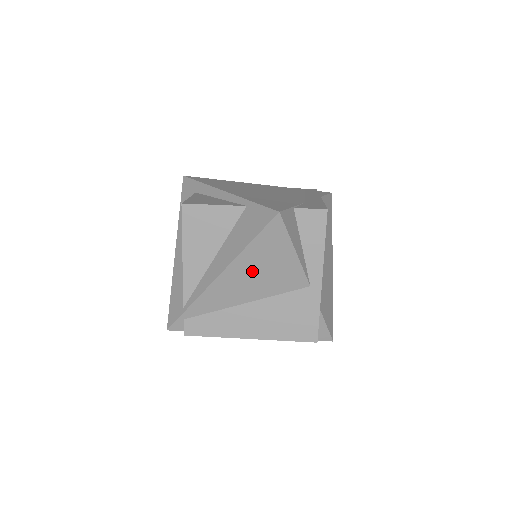
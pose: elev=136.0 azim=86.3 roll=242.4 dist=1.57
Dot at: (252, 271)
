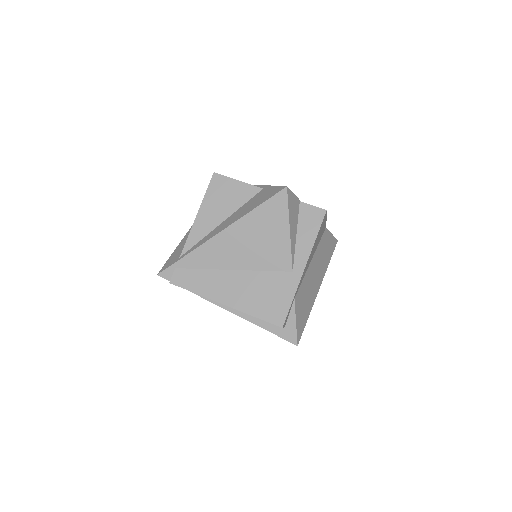
Dot at: (248, 237)
